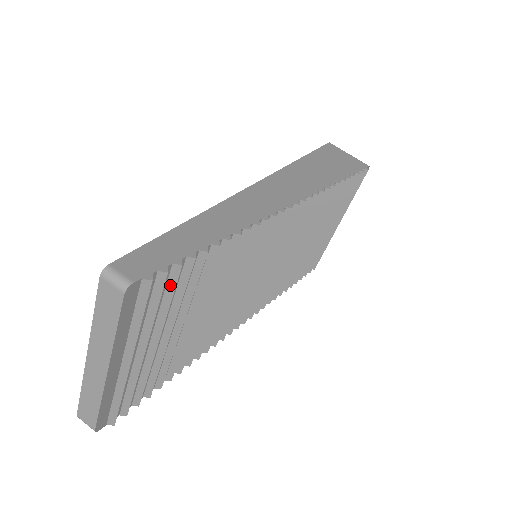
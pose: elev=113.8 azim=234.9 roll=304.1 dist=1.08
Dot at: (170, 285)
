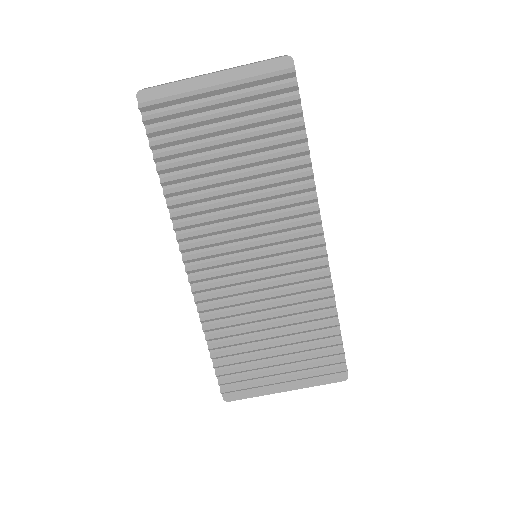
Dot at: (282, 100)
